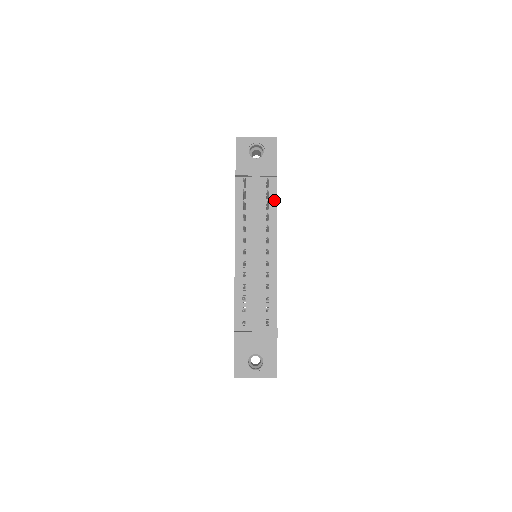
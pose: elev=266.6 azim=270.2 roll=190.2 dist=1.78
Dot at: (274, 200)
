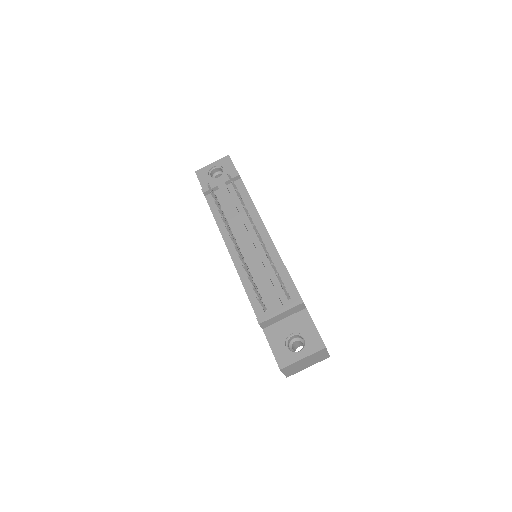
Dot at: (246, 195)
